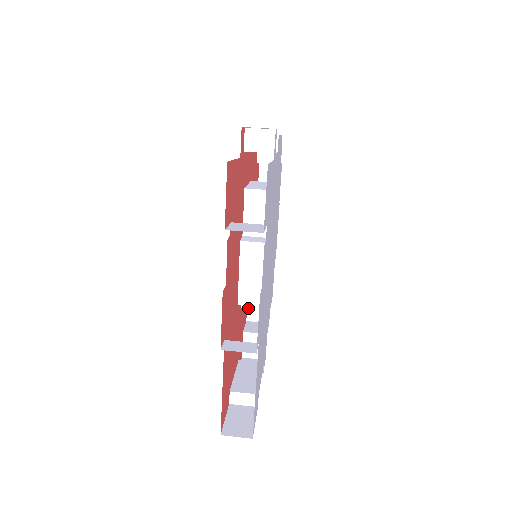
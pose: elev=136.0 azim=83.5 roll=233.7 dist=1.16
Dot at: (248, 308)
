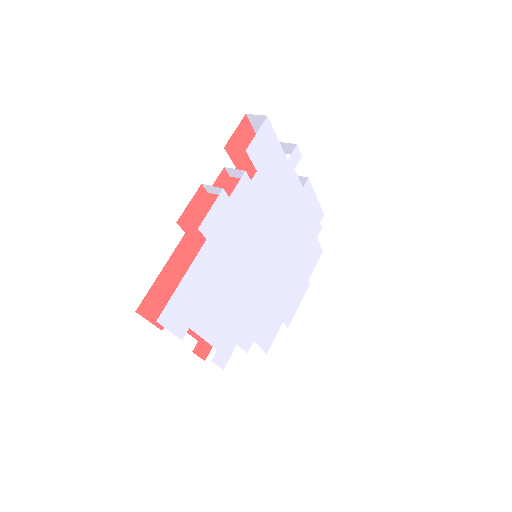
Dot at: occluded
